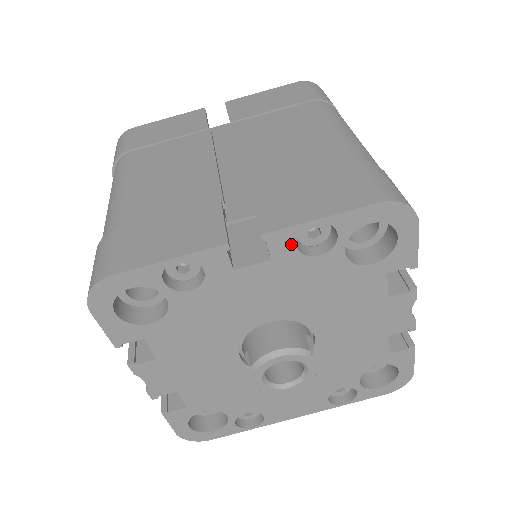
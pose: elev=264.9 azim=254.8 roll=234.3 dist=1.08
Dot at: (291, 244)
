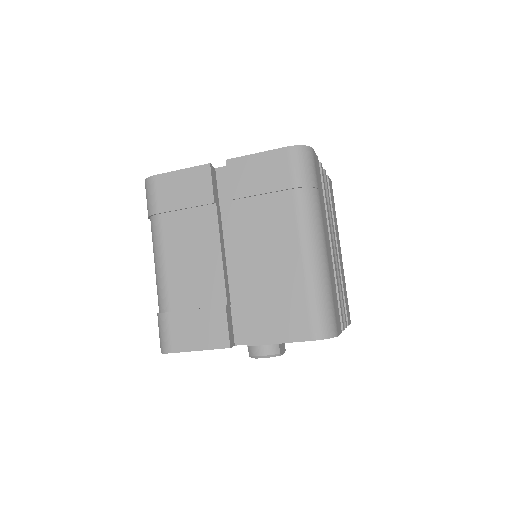
Dot at: occluded
